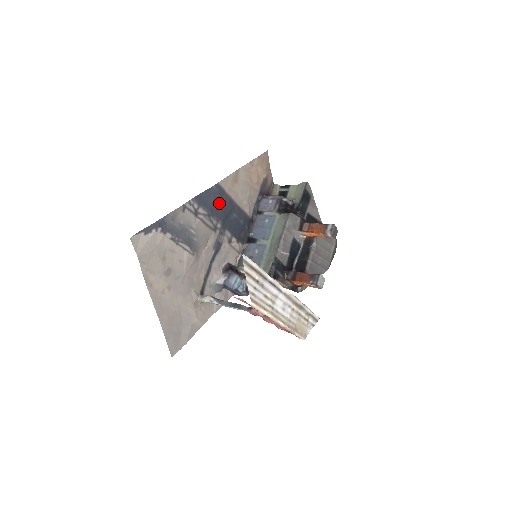
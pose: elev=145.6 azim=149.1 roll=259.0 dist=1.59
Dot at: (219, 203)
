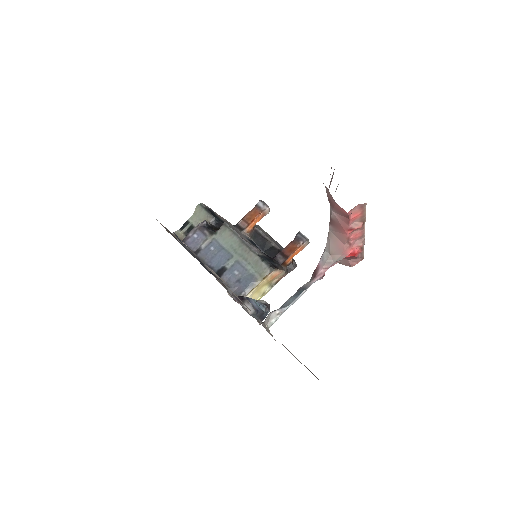
Dot at: occluded
